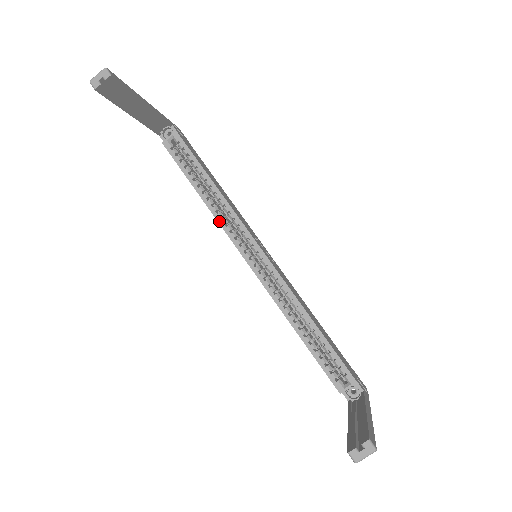
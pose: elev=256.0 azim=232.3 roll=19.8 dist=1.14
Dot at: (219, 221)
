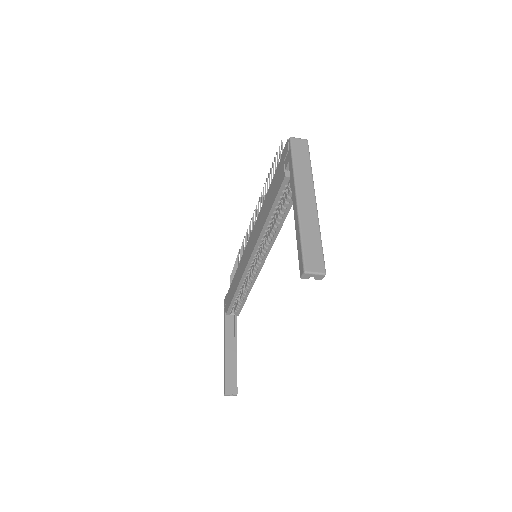
Dot at: (259, 239)
